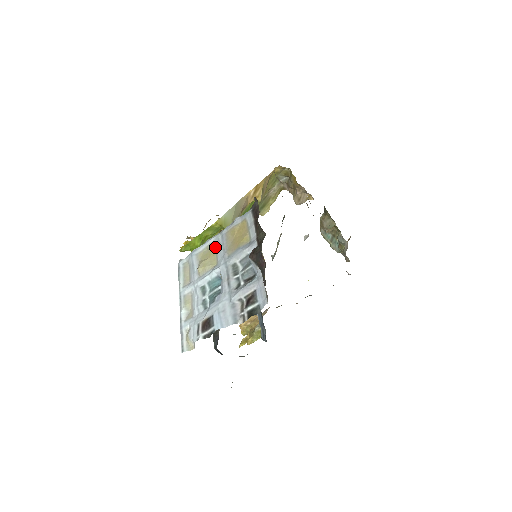
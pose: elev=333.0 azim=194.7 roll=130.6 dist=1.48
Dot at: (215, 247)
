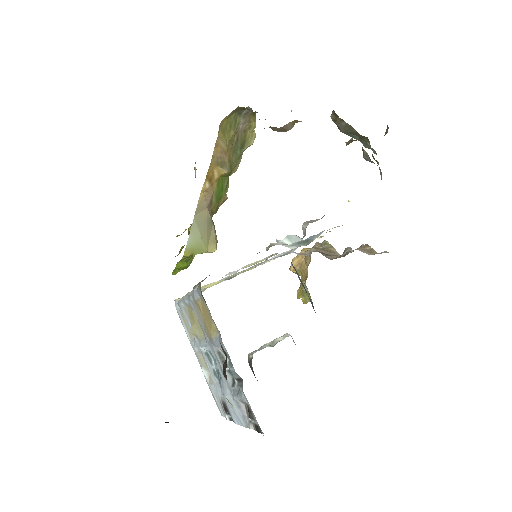
Dot at: occluded
